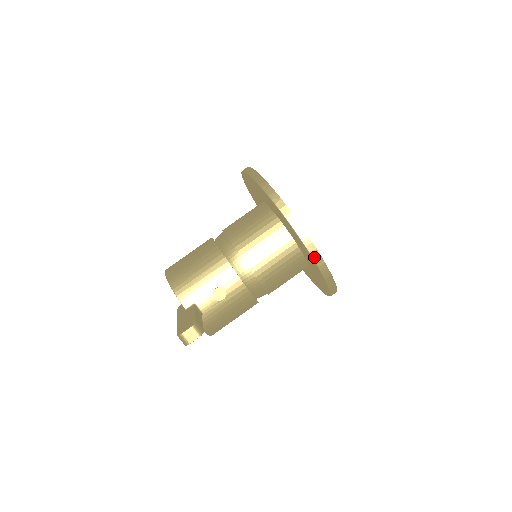
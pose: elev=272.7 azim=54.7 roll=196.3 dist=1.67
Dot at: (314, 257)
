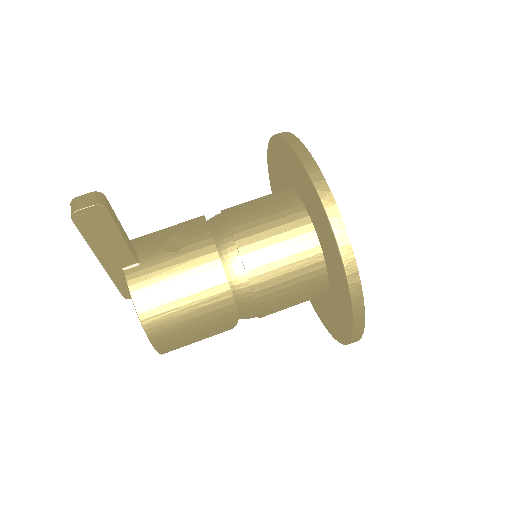
Dot at: (308, 168)
